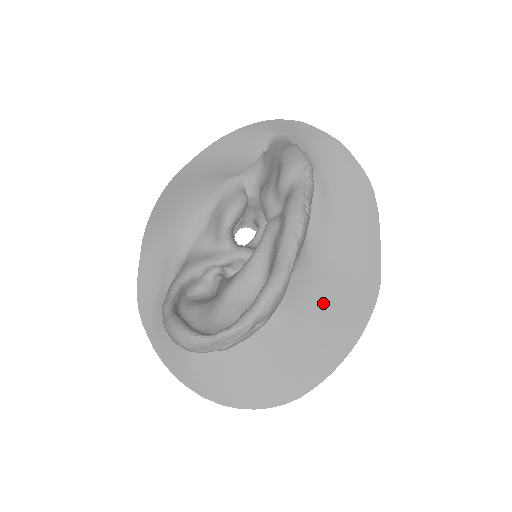
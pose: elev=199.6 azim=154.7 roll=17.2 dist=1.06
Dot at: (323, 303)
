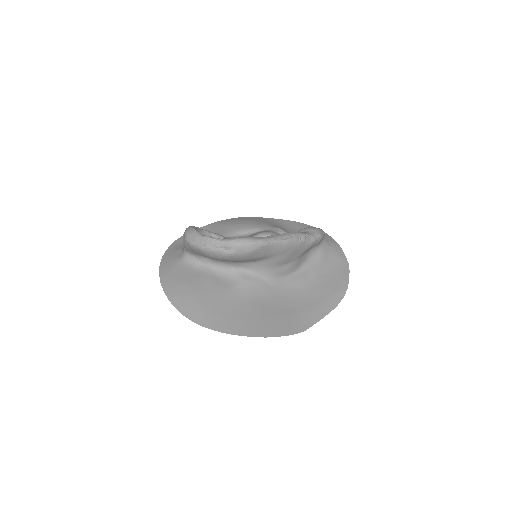
Dot at: (264, 307)
